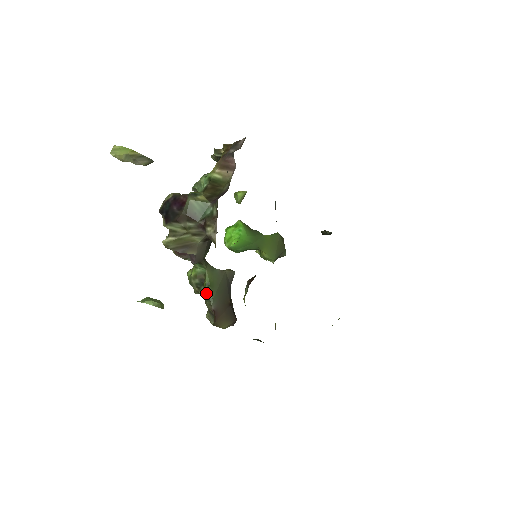
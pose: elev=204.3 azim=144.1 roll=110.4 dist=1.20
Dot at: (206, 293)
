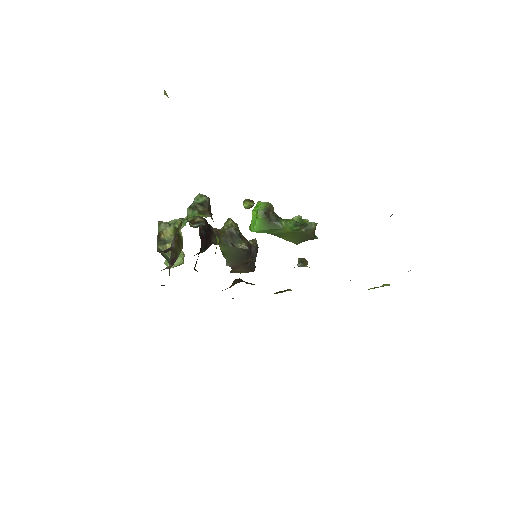
Dot at: (224, 255)
